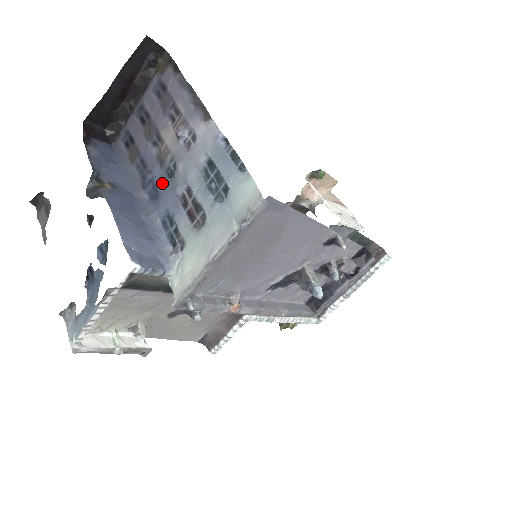
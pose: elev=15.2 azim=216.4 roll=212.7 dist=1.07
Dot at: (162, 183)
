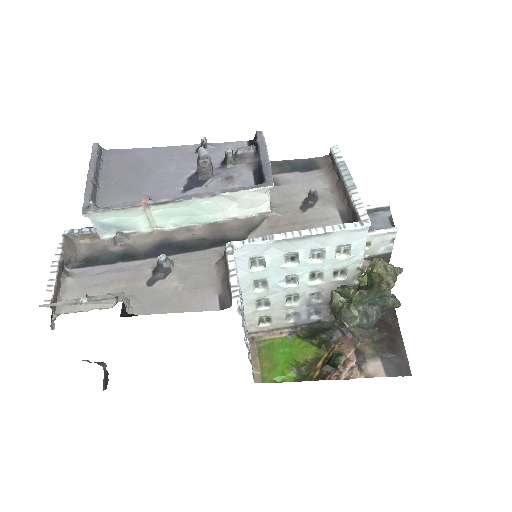
Dot at: occluded
